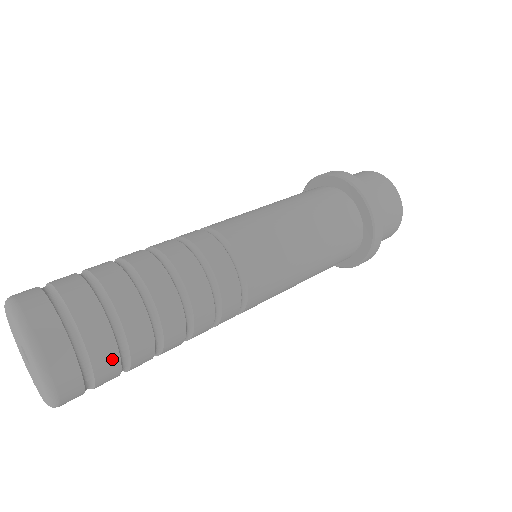
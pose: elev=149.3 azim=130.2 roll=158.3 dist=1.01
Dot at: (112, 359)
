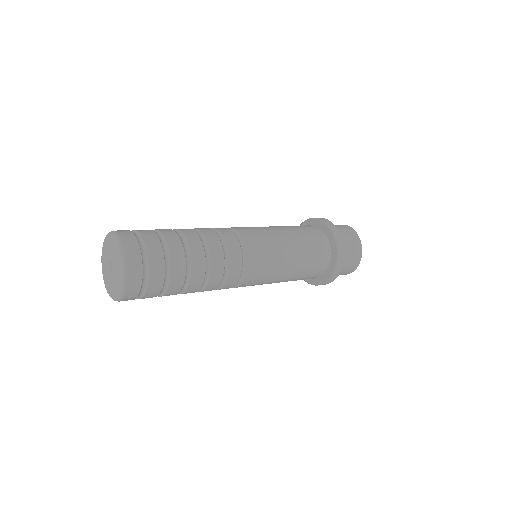
Dot at: (155, 241)
